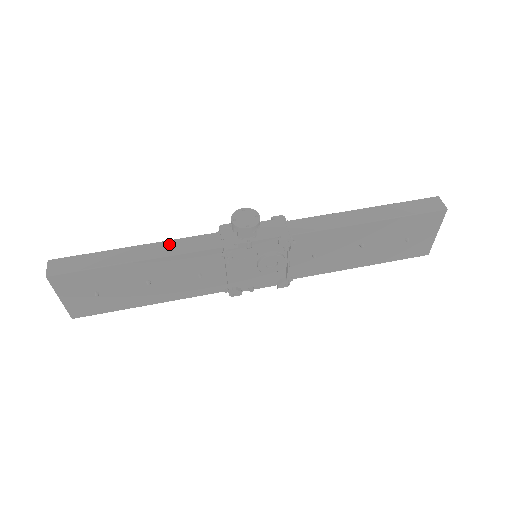
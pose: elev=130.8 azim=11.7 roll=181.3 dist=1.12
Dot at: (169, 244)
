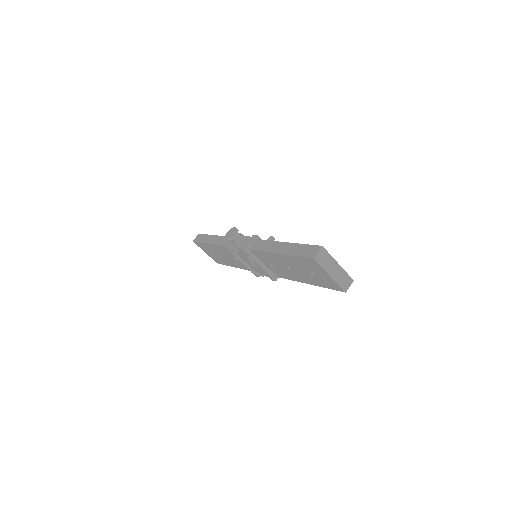
Dot at: (221, 238)
